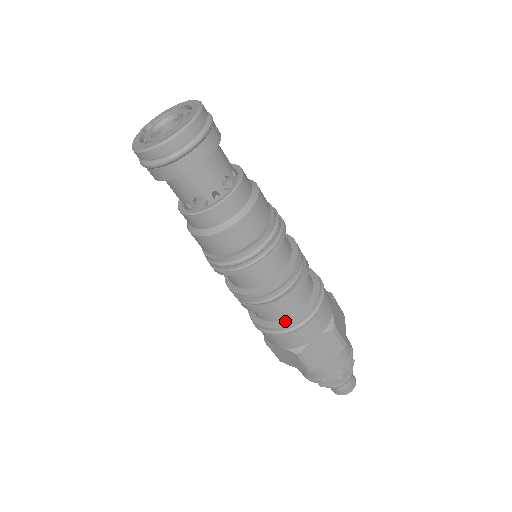
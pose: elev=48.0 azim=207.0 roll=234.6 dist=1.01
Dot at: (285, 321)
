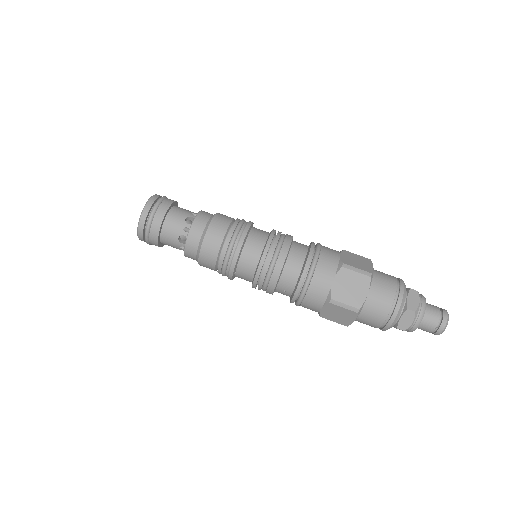
Dot at: (298, 281)
